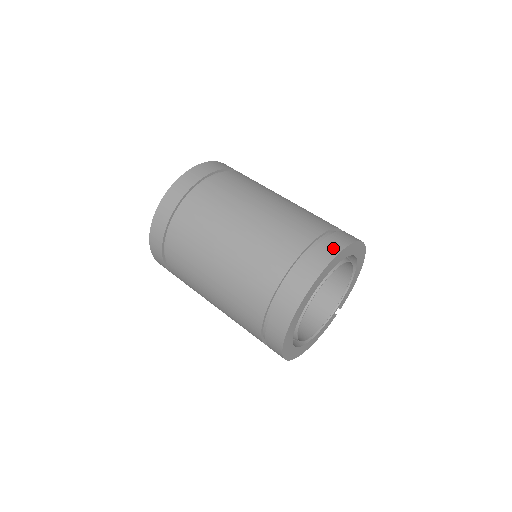
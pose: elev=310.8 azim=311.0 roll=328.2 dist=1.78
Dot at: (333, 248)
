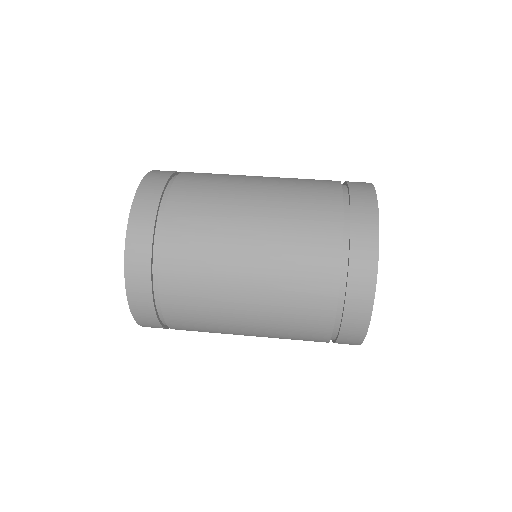
Dot at: (367, 269)
